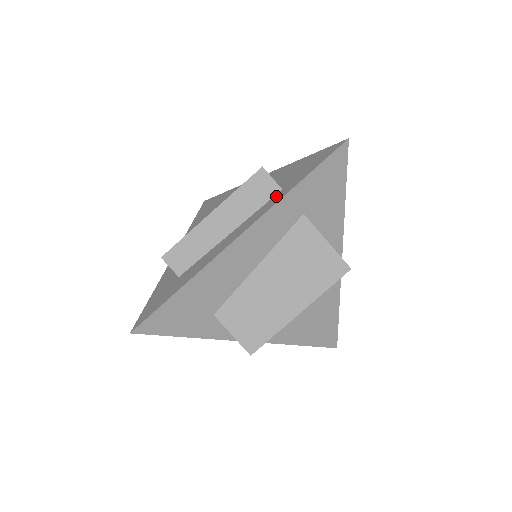
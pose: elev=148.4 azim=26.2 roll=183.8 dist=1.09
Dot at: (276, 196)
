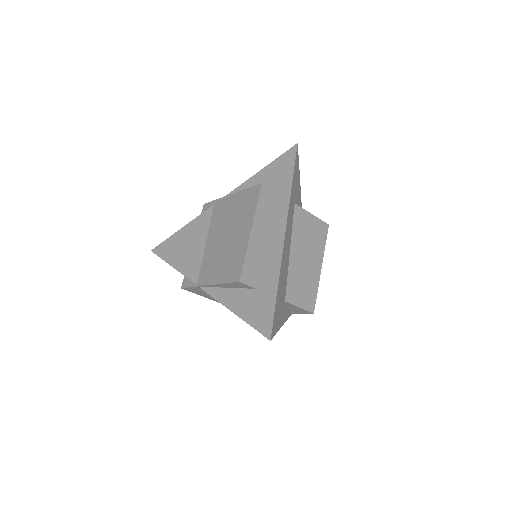
Dot at: (280, 199)
